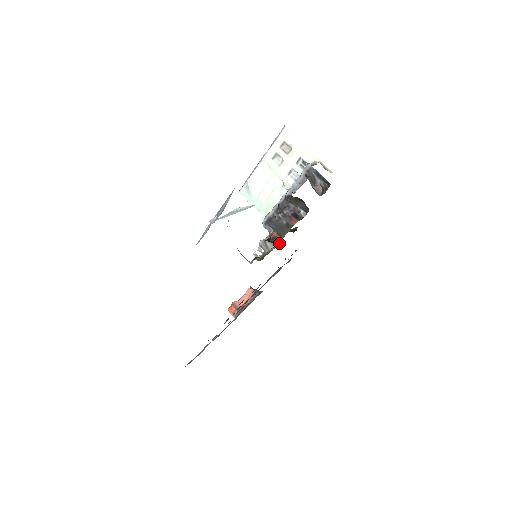
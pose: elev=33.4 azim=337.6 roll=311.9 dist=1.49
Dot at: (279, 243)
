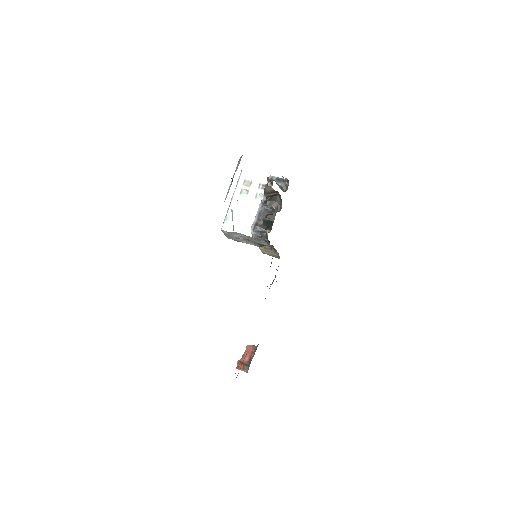
Dot at: occluded
